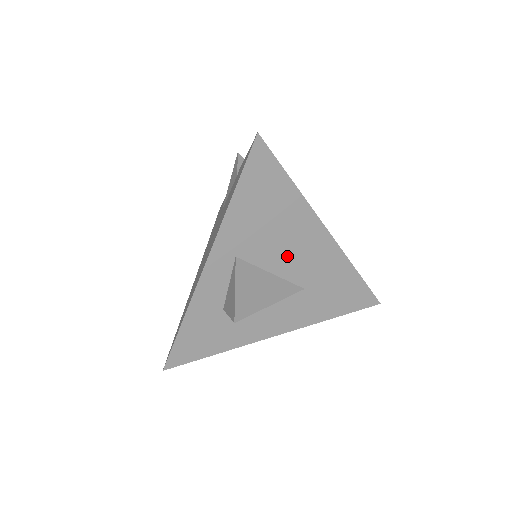
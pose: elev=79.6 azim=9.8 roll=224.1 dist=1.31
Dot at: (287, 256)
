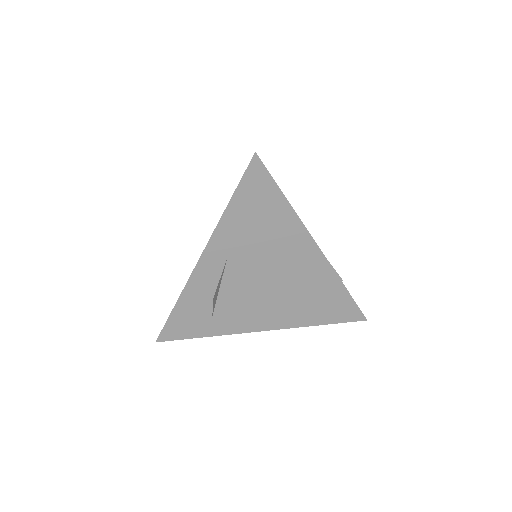
Dot at: (276, 263)
